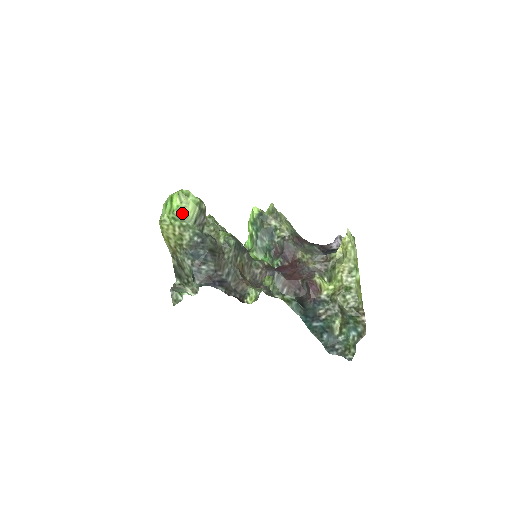
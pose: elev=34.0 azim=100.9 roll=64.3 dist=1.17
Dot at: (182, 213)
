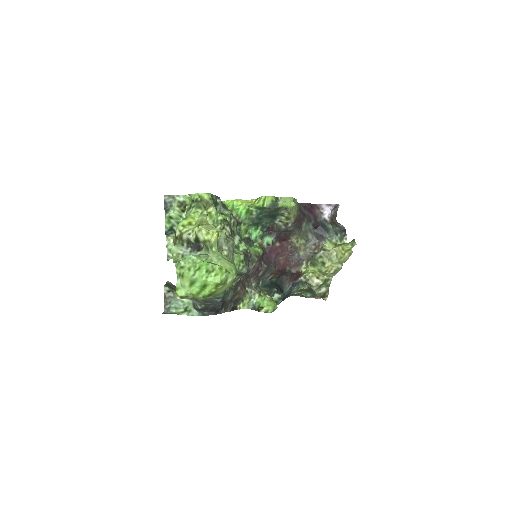
Dot at: (213, 294)
